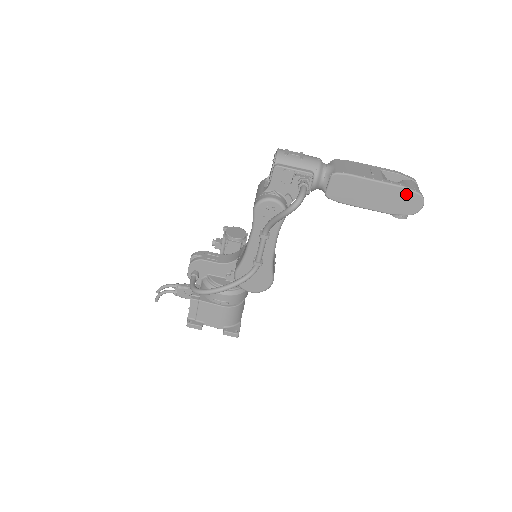
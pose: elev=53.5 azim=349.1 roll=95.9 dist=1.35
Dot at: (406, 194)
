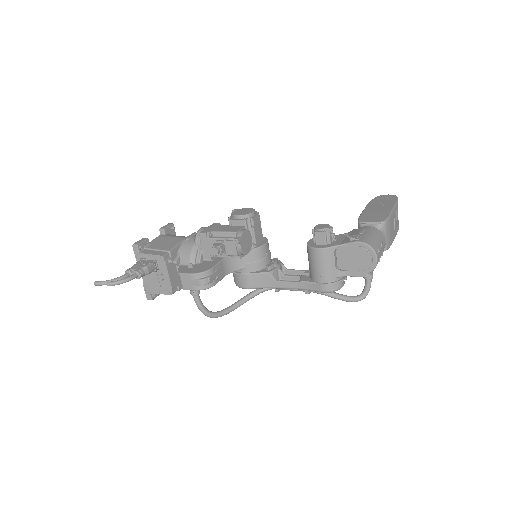
Dot at: occluded
